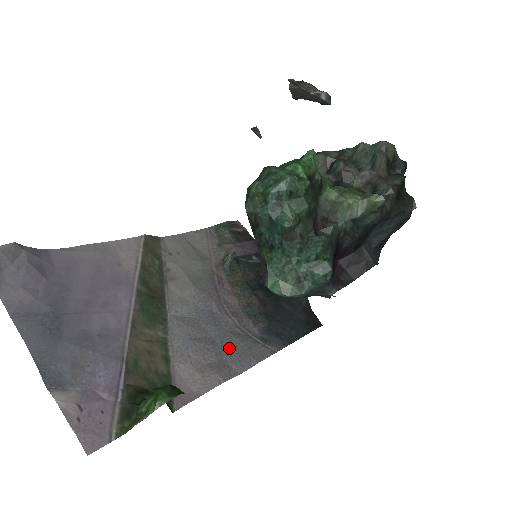
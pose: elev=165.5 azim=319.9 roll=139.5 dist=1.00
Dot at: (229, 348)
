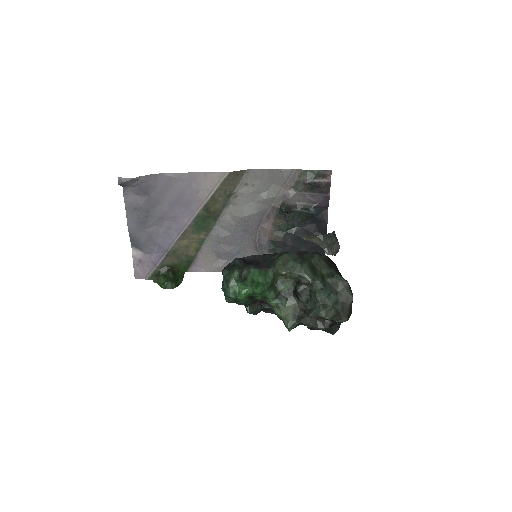
Dot at: (240, 257)
